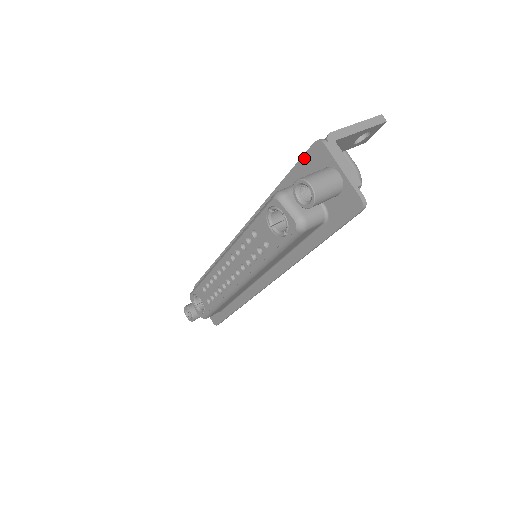
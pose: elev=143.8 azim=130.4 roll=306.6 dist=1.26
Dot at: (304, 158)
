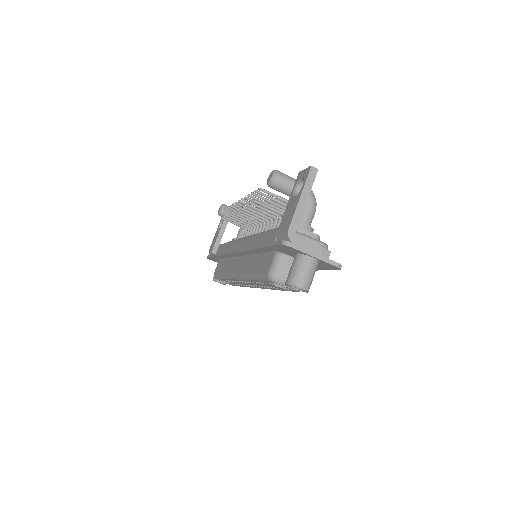
Dot at: (275, 247)
